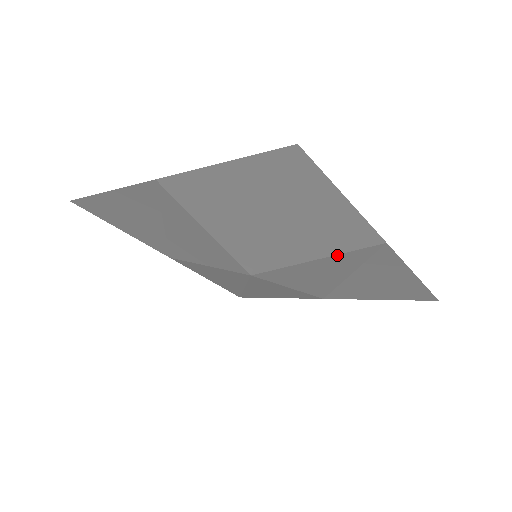
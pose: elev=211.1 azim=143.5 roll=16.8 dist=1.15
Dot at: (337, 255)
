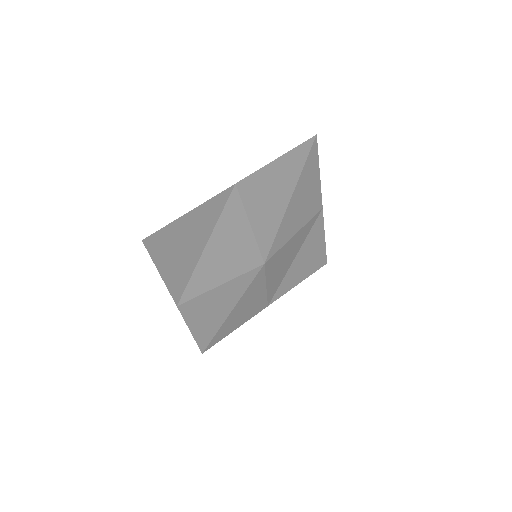
Dot at: (304, 226)
